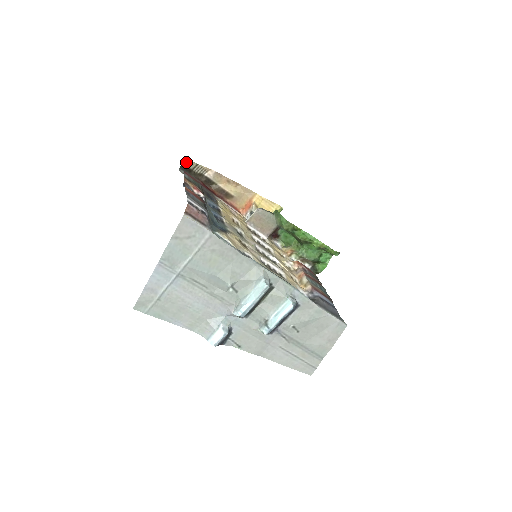
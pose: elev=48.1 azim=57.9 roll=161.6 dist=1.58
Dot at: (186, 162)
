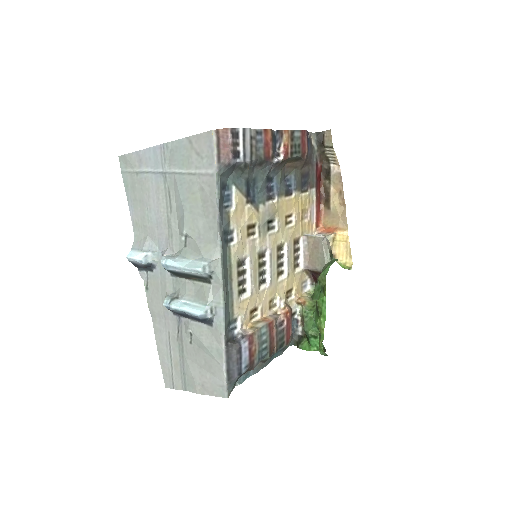
Dot at: (327, 134)
